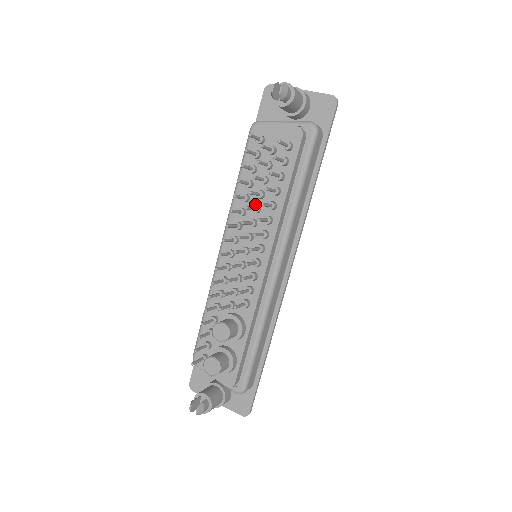
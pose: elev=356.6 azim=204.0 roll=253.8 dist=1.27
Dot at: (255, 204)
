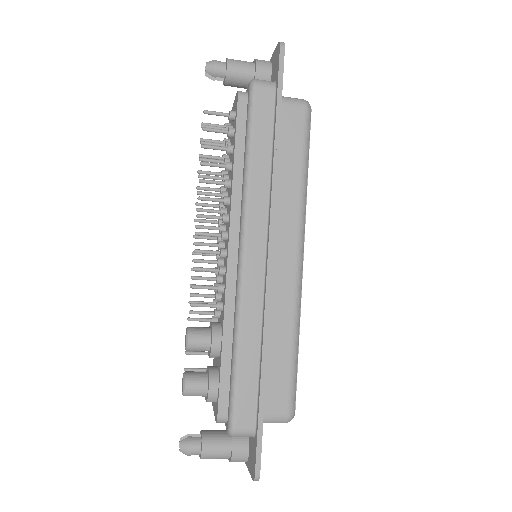
Dot at: (227, 192)
